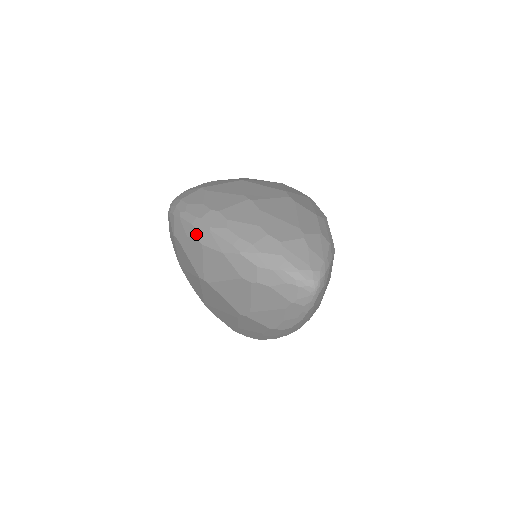
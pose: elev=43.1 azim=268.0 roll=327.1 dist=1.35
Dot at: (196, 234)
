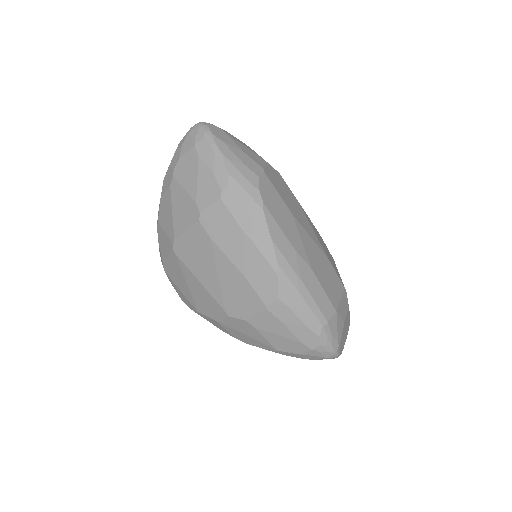
Dot at: (157, 228)
